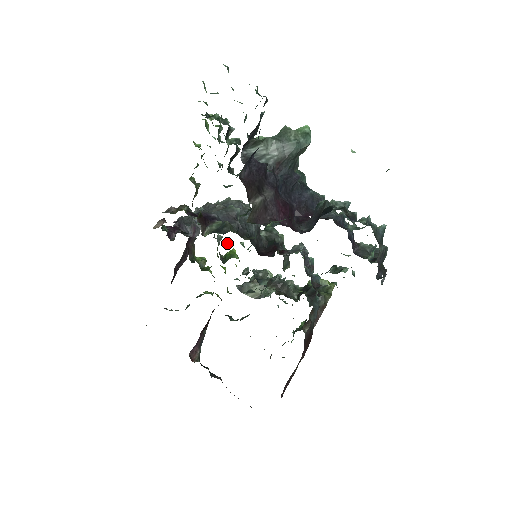
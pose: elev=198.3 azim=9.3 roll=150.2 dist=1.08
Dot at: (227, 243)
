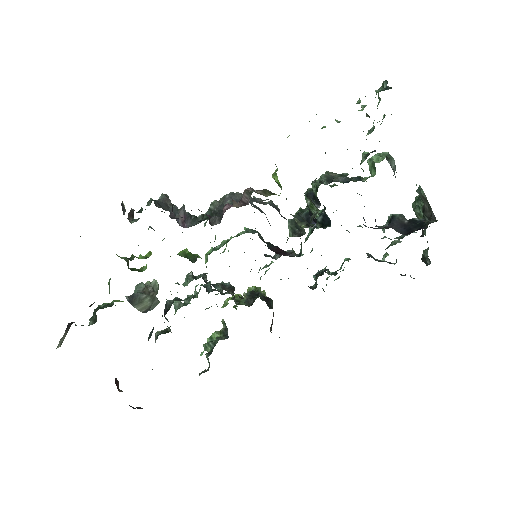
Dot at: occluded
